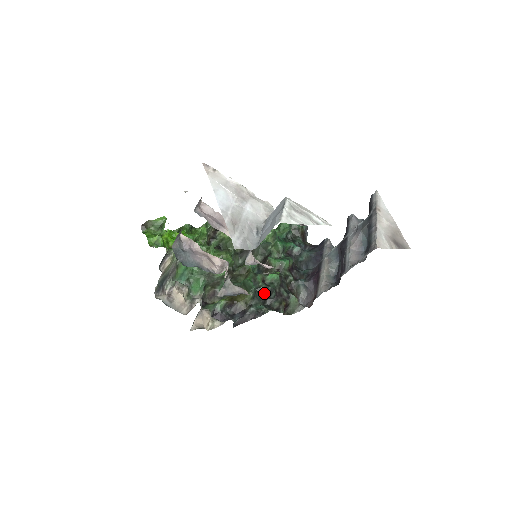
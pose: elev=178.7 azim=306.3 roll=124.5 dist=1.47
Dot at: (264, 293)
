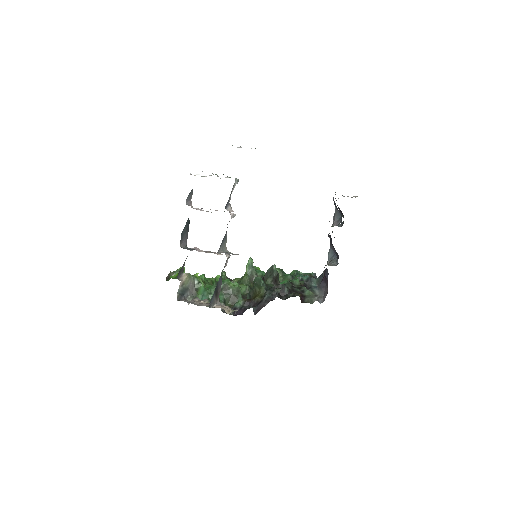
Dot at: occluded
